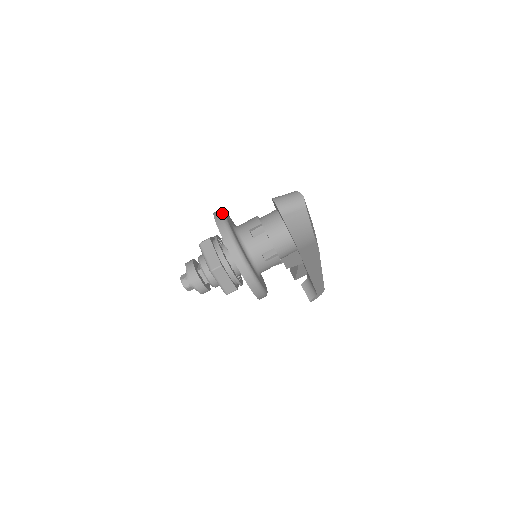
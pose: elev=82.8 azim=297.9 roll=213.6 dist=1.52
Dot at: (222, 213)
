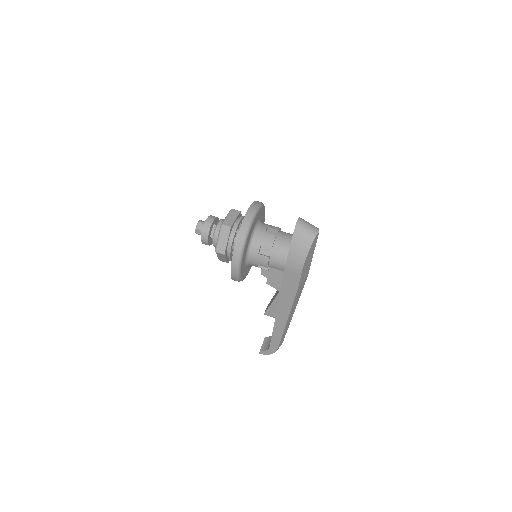
Dot at: (262, 203)
